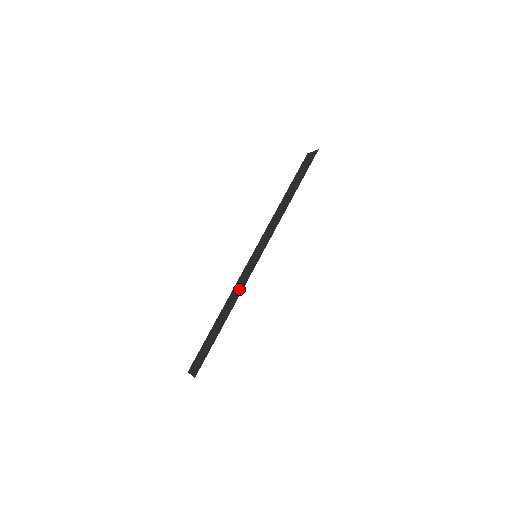
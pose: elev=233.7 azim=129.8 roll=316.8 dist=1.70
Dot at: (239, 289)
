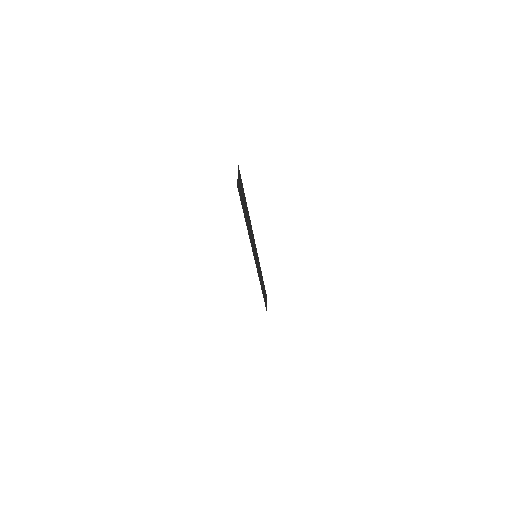
Dot at: (259, 275)
